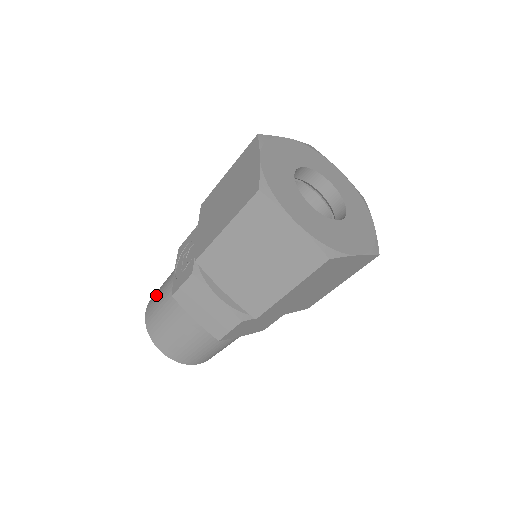
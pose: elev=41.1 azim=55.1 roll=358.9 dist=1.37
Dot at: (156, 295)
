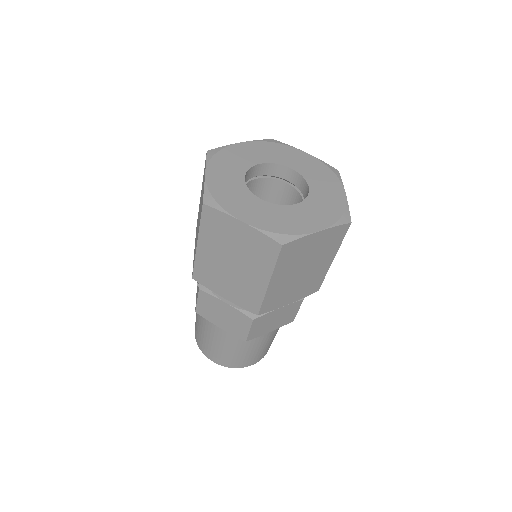
Dot at: occluded
